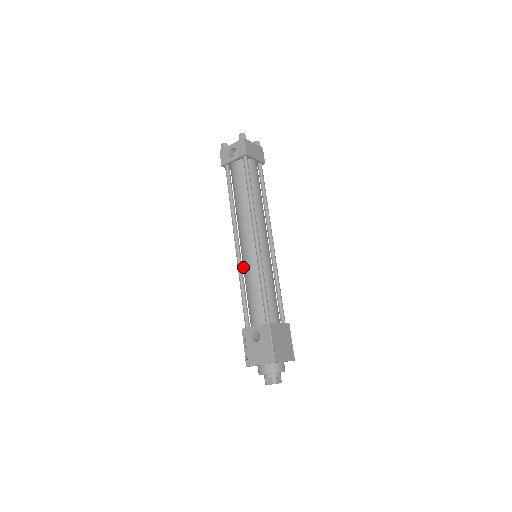
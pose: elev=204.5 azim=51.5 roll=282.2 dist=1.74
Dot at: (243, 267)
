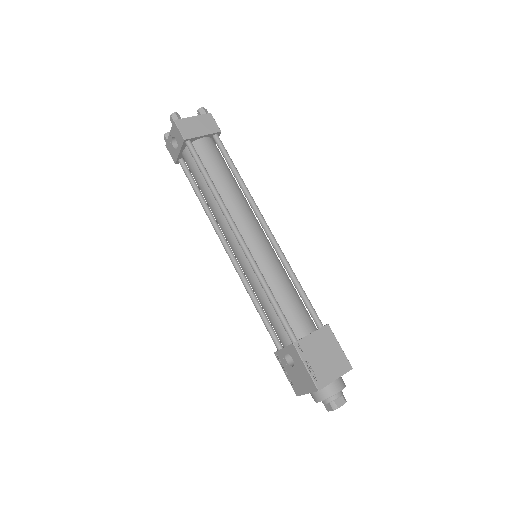
Dot at: occluded
